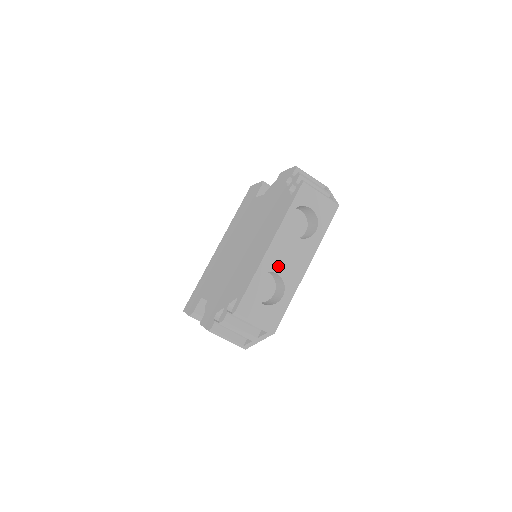
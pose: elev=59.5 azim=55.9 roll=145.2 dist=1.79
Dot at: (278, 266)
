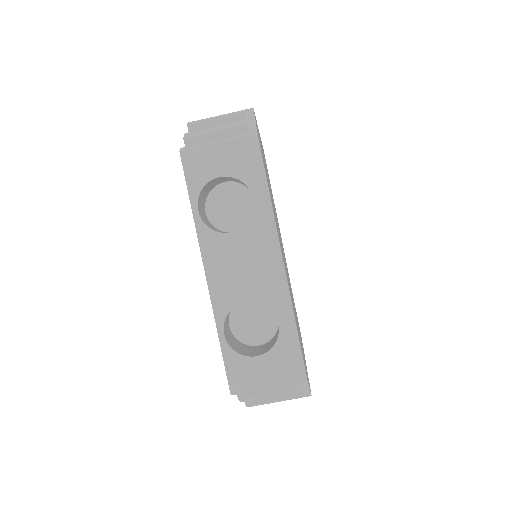
Dot at: (239, 291)
